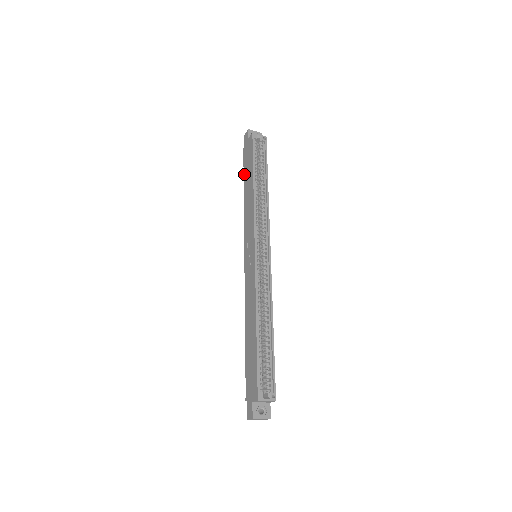
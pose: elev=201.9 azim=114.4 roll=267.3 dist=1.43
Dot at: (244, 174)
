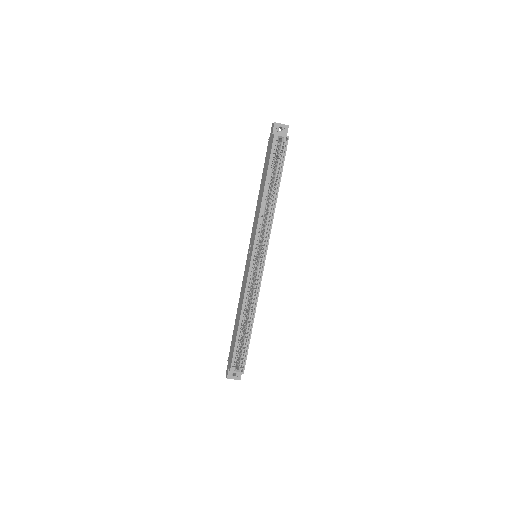
Dot at: (263, 170)
